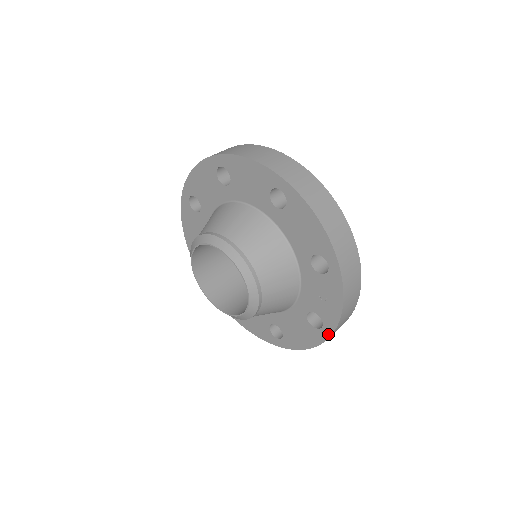
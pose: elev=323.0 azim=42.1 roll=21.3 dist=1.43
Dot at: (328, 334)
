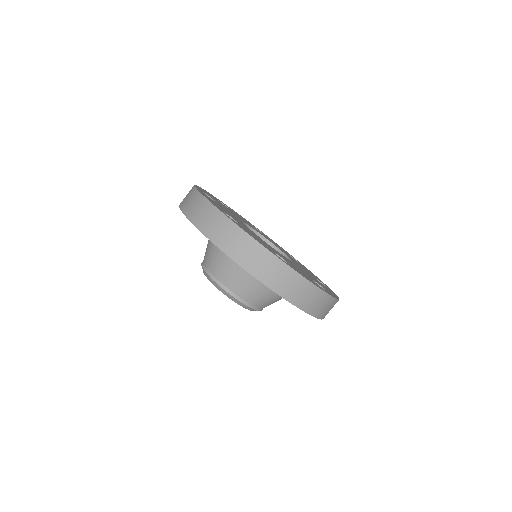
Dot at: (315, 317)
